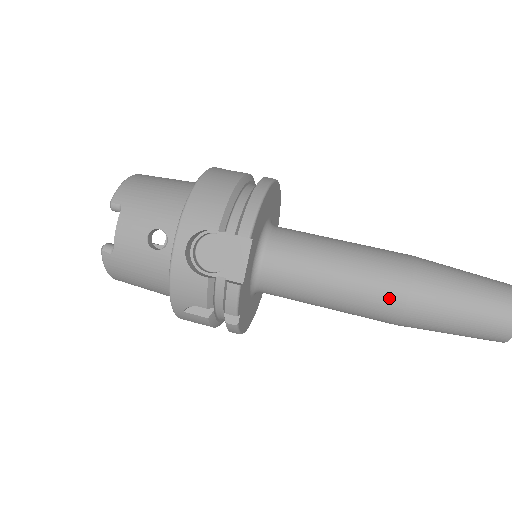
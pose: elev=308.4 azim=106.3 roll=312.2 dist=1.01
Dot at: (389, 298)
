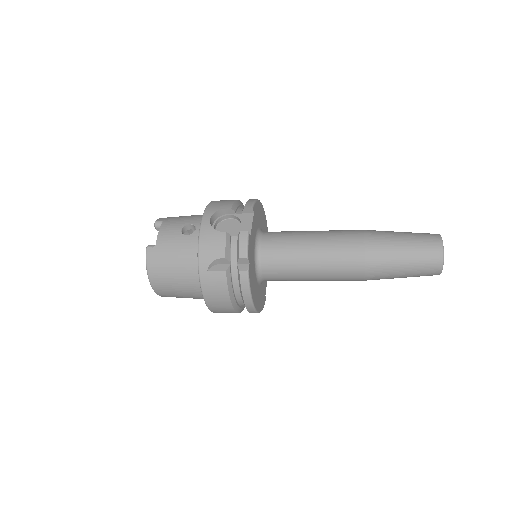
Dot at: (352, 244)
